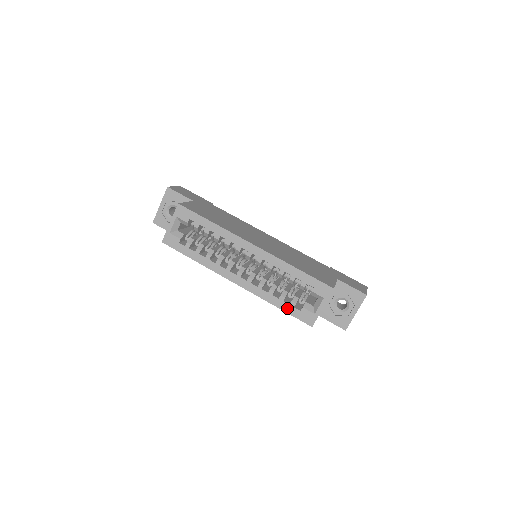
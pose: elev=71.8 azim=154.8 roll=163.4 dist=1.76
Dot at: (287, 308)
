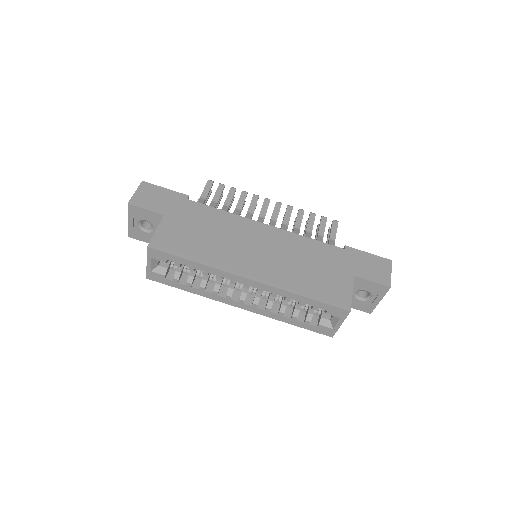
Dot at: (302, 325)
